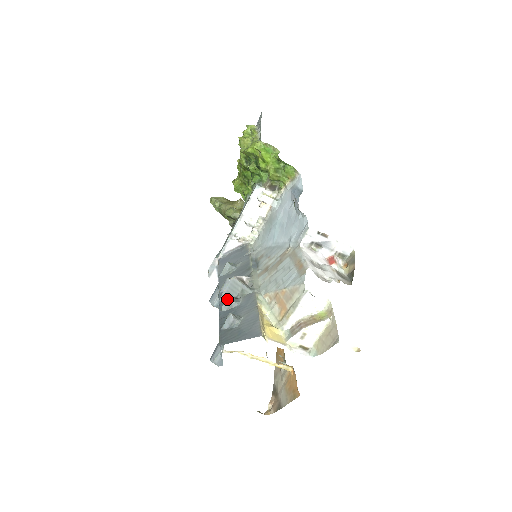
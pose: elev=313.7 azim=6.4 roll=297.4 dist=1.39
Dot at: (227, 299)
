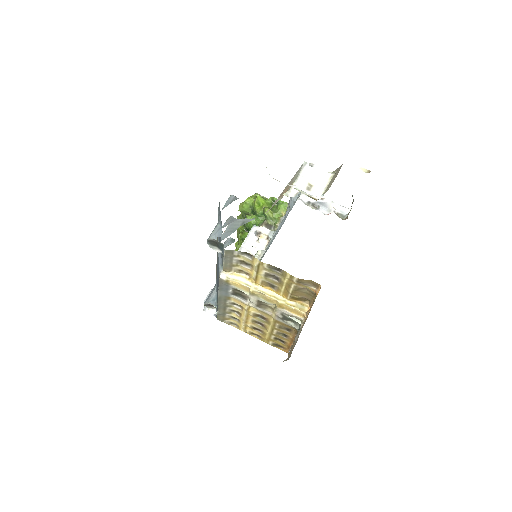
Dot at: (227, 219)
